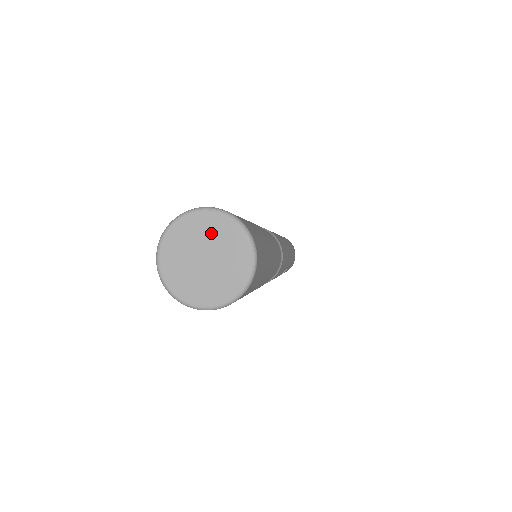
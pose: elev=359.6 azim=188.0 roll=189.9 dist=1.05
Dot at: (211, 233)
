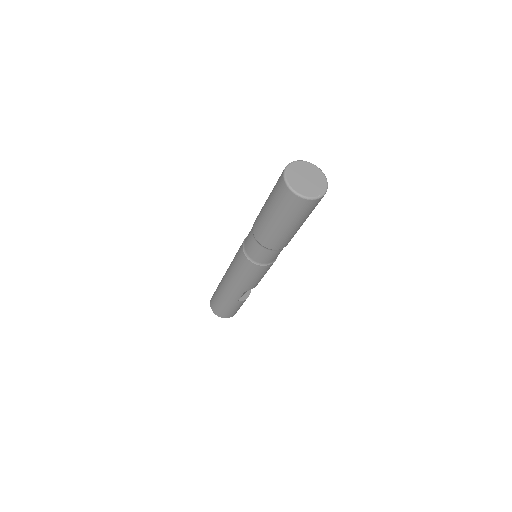
Dot at: (301, 169)
